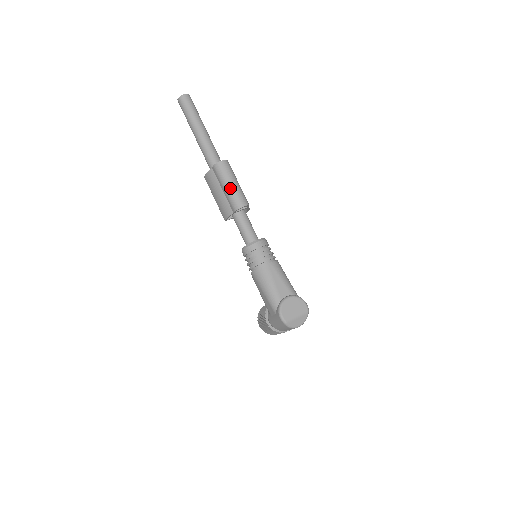
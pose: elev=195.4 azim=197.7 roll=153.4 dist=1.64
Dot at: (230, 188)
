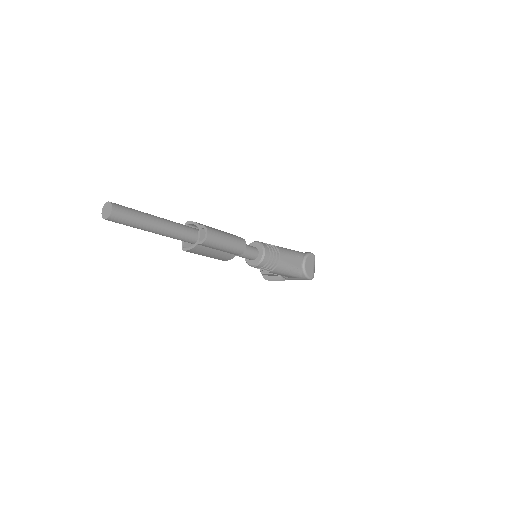
Dot at: (229, 246)
